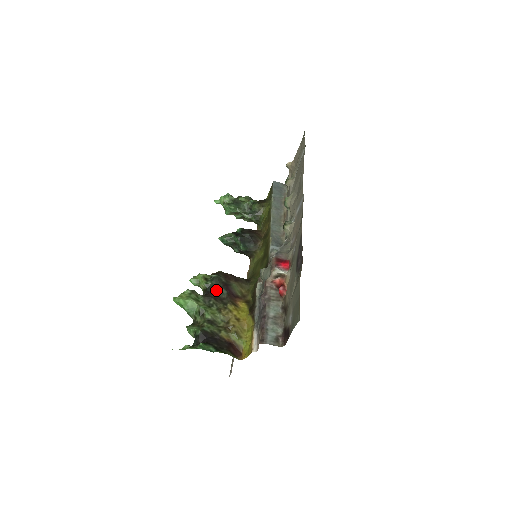
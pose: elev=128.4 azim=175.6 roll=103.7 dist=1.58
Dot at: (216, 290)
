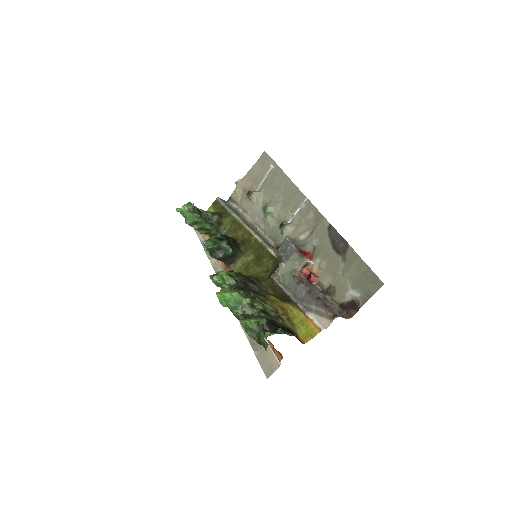
Dot at: (247, 285)
